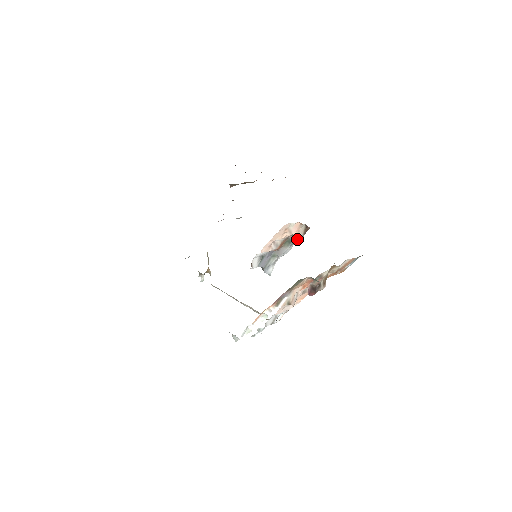
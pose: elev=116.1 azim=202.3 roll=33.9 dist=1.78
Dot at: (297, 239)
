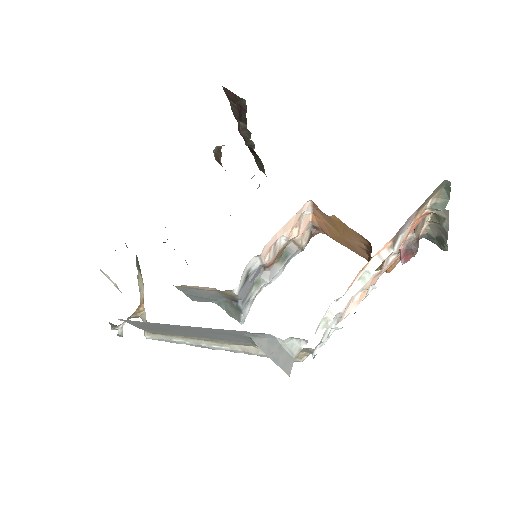
Dot at: (299, 249)
